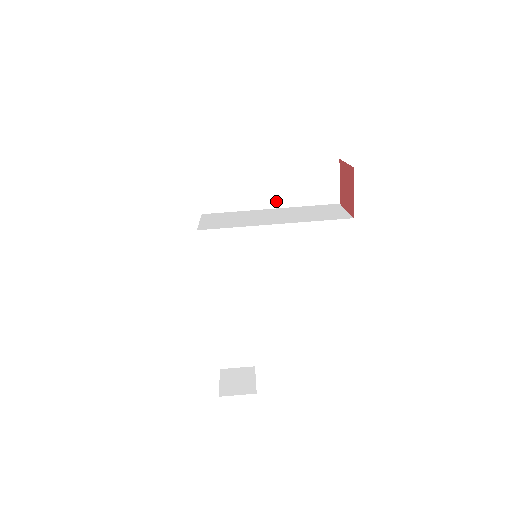
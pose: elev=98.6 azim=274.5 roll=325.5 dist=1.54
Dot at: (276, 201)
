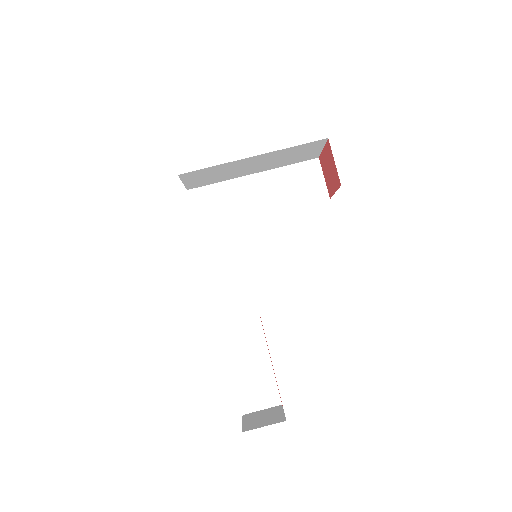
Dot at: (267, 207)
